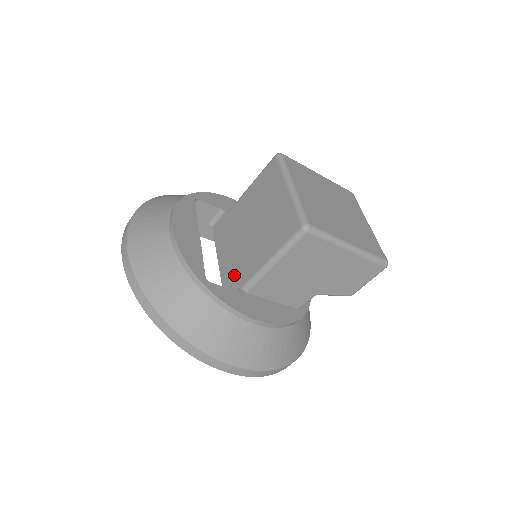
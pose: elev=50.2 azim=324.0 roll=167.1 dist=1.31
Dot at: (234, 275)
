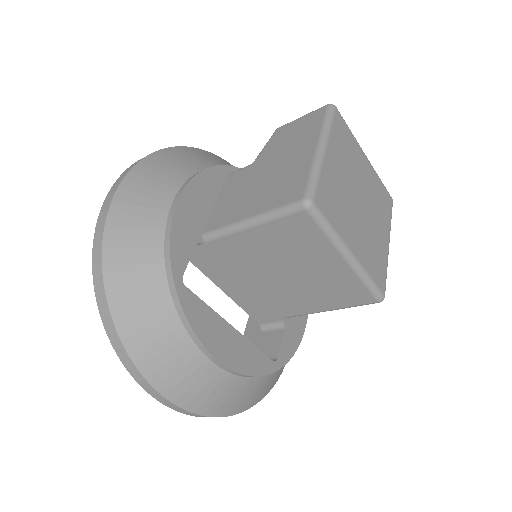
Dot at: (266, 310)
